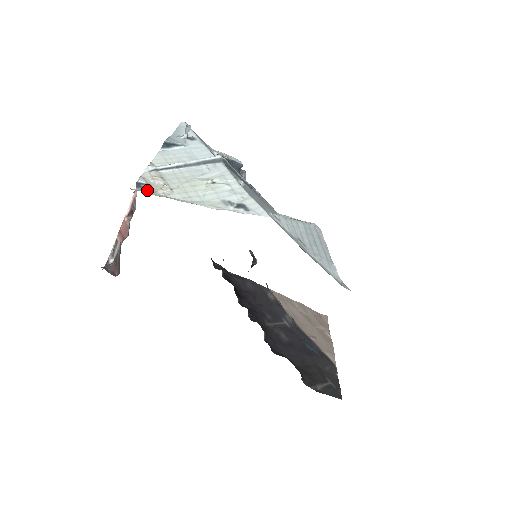
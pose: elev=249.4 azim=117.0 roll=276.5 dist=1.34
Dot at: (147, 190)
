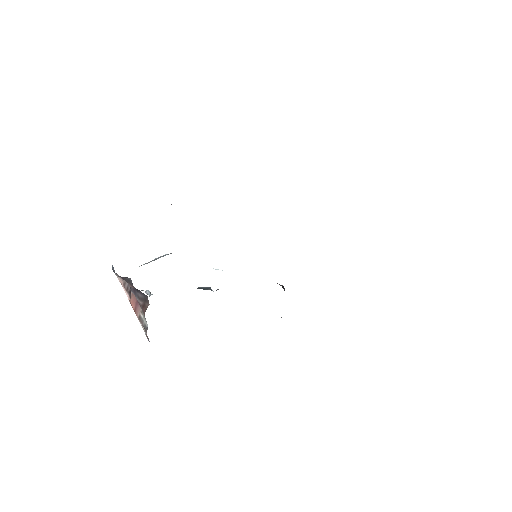
Dot at: occluded
